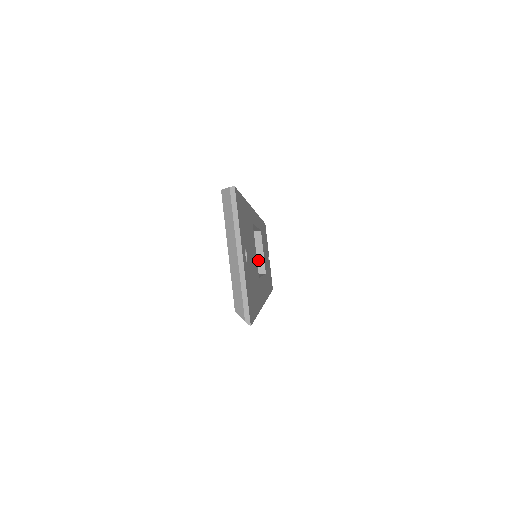
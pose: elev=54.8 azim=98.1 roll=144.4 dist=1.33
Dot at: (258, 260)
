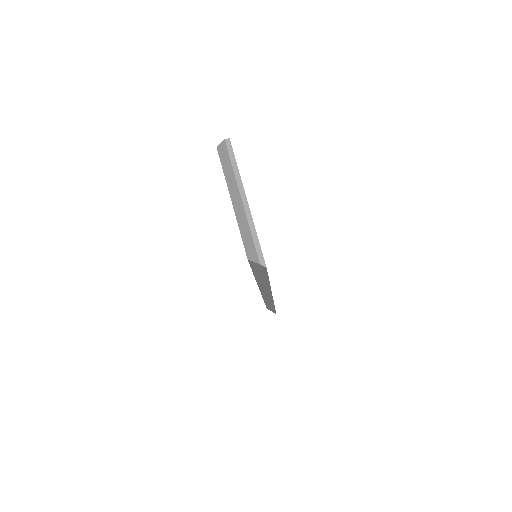
Dot at: occluded
